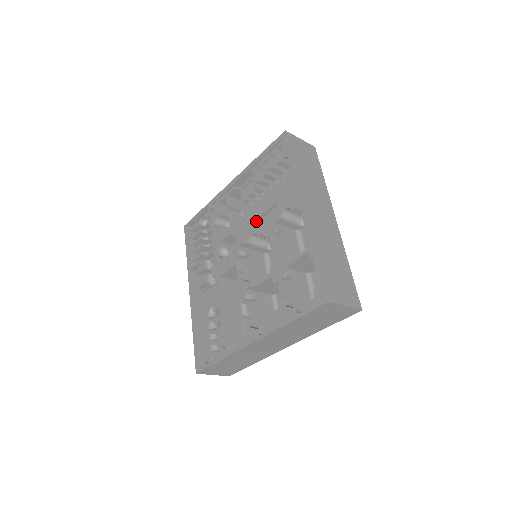
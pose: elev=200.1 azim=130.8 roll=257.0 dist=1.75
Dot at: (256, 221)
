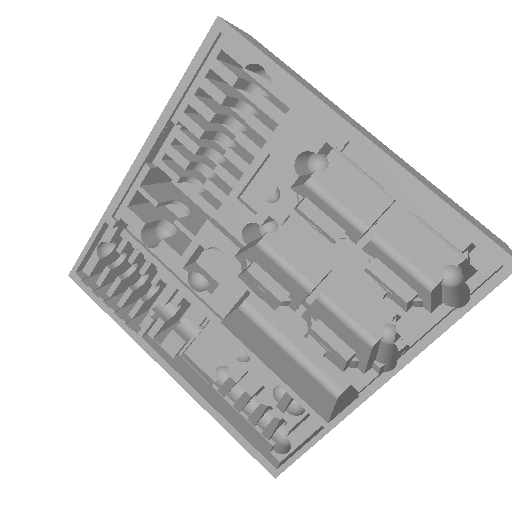
Dot at: (238, 202)
